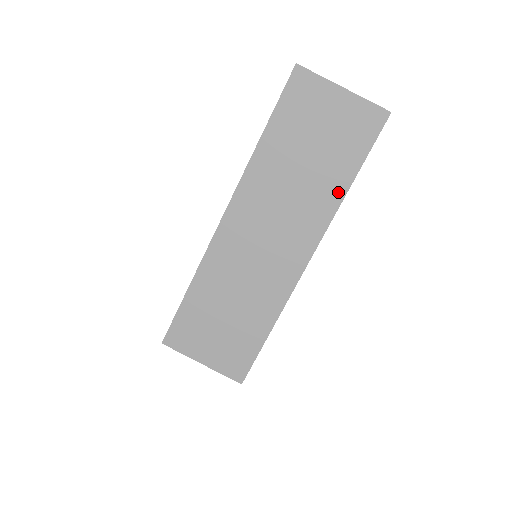
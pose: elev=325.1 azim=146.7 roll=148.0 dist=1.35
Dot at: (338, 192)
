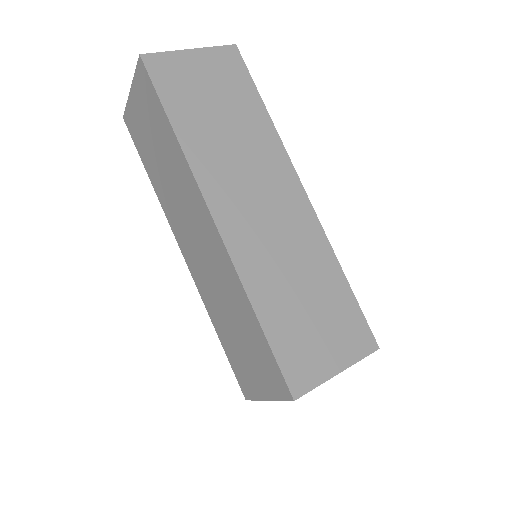
Dot at: (176, 147)
